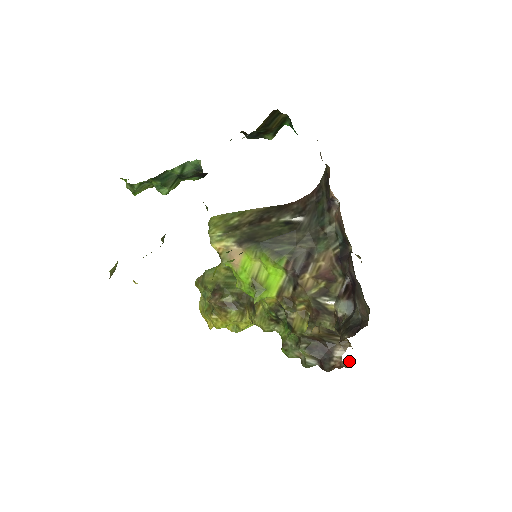
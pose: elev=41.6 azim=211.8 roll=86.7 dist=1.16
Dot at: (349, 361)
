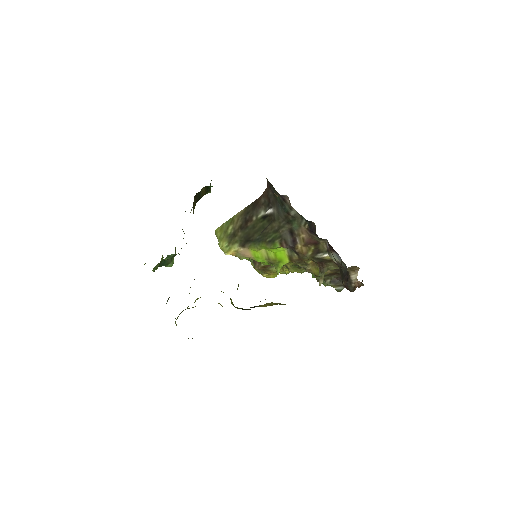
Dot at: occluded
